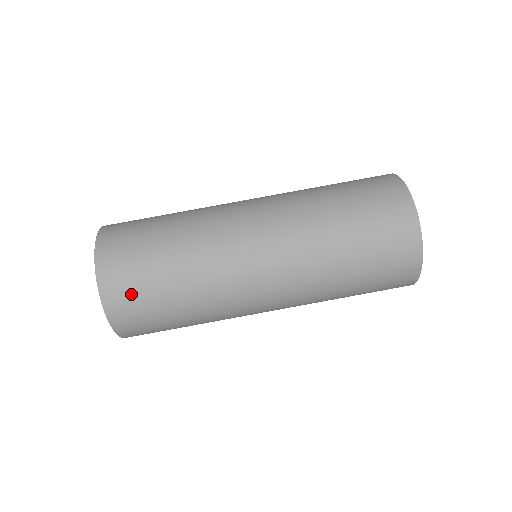
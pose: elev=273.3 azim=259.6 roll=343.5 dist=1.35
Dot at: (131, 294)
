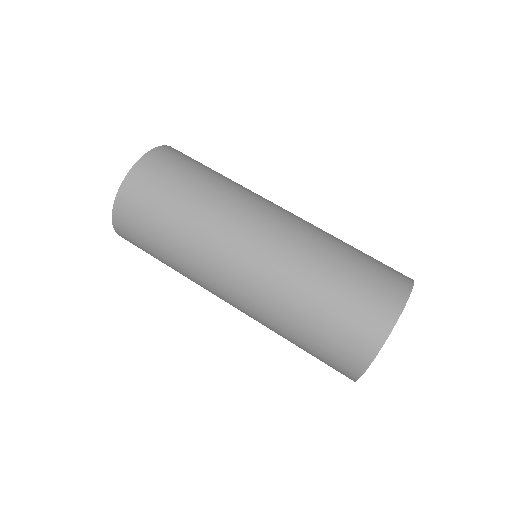
Dot at: (143, 197)
